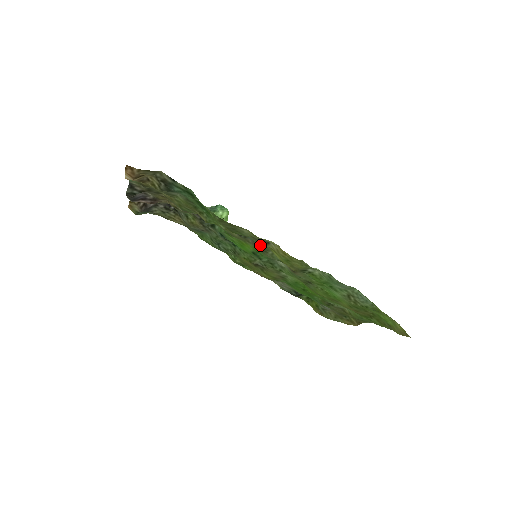
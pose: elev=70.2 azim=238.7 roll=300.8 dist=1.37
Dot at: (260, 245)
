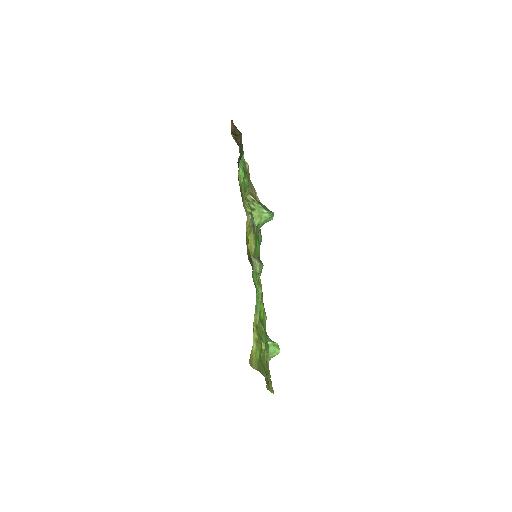
Dot at: occluded
